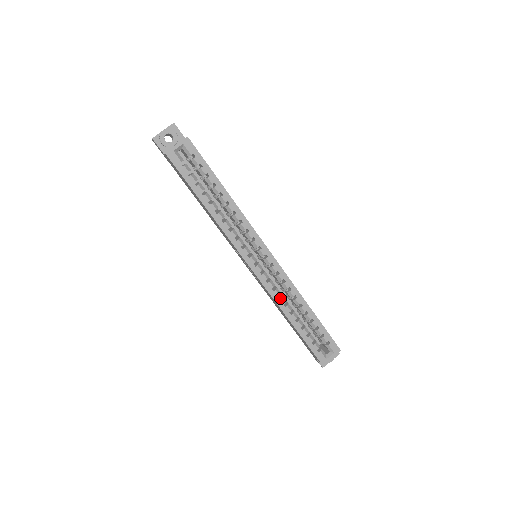
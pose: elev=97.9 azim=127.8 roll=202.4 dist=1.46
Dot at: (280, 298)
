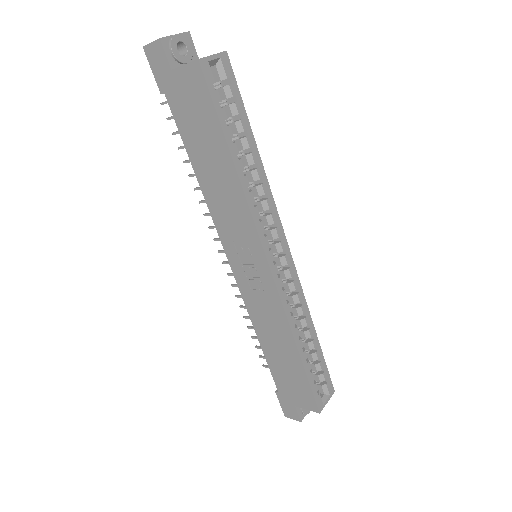
Dot at: (292, 315)
